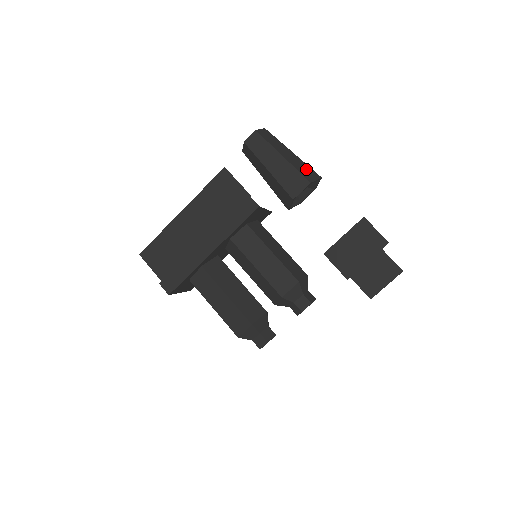
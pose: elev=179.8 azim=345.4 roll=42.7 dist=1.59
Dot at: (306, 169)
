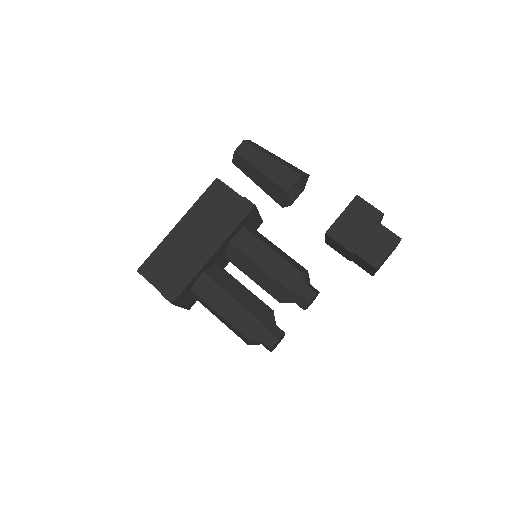
Dot at: (294, 168)
